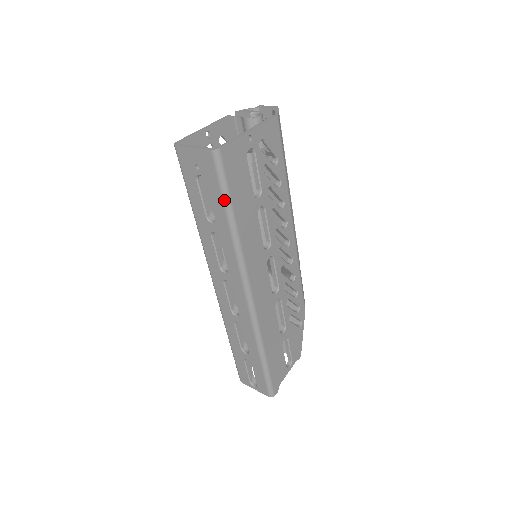
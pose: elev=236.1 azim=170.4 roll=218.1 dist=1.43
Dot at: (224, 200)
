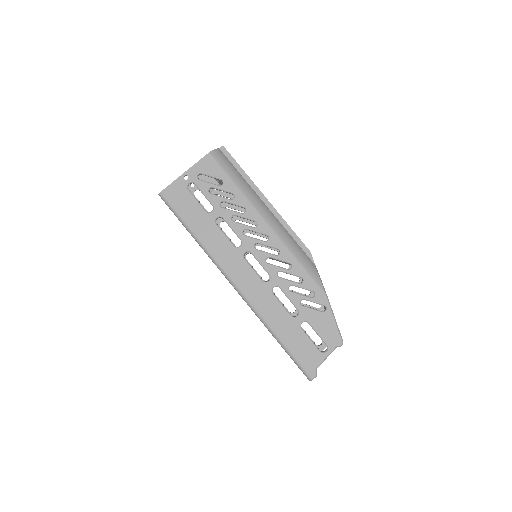
Dot at: occluded
